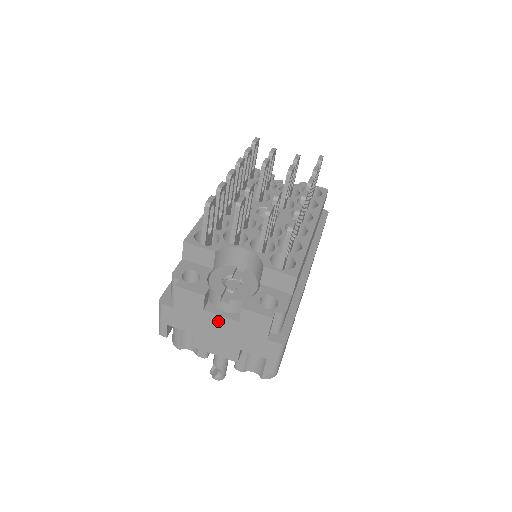
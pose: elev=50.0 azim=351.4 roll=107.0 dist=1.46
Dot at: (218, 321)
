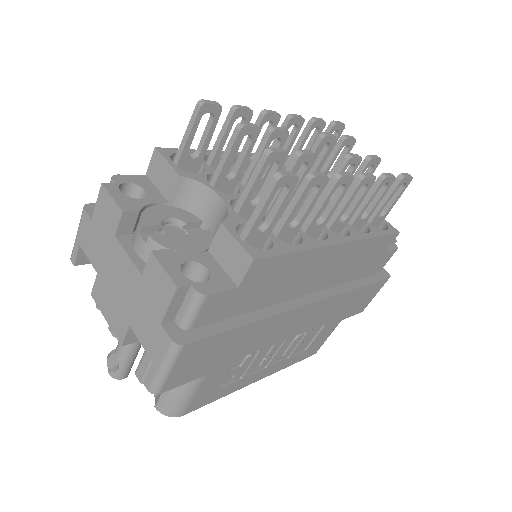
Dot at: (123, 263)
